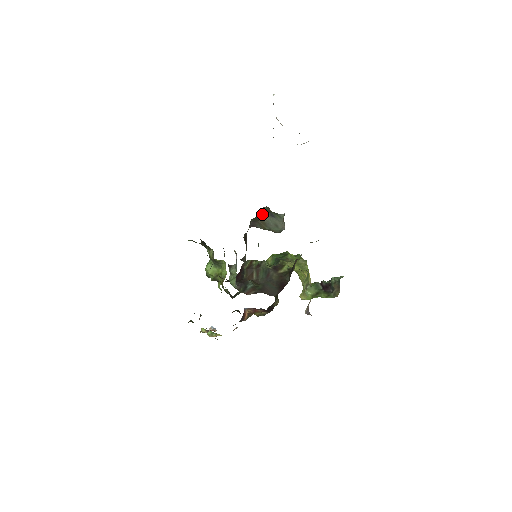
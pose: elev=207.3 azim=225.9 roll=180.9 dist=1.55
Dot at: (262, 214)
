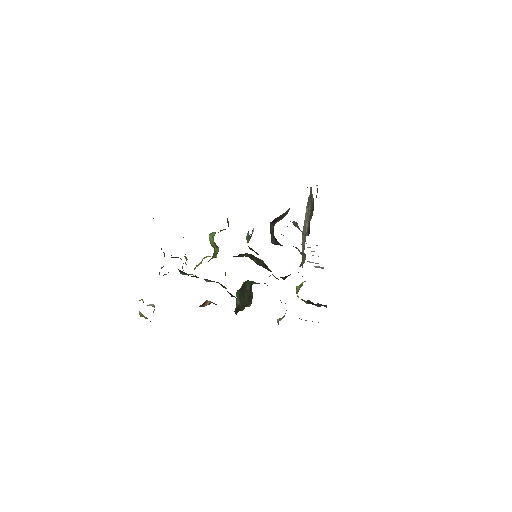
Dot at: occluded
